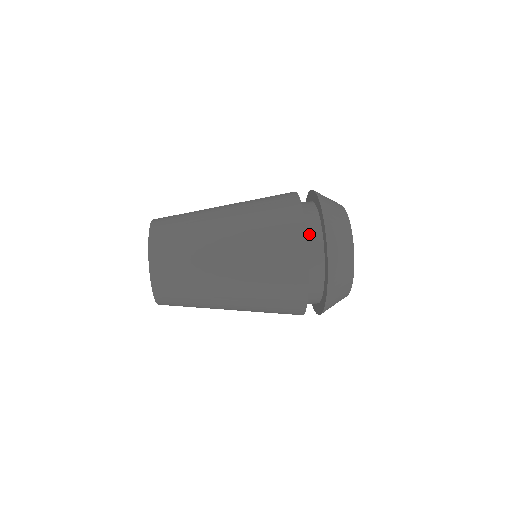
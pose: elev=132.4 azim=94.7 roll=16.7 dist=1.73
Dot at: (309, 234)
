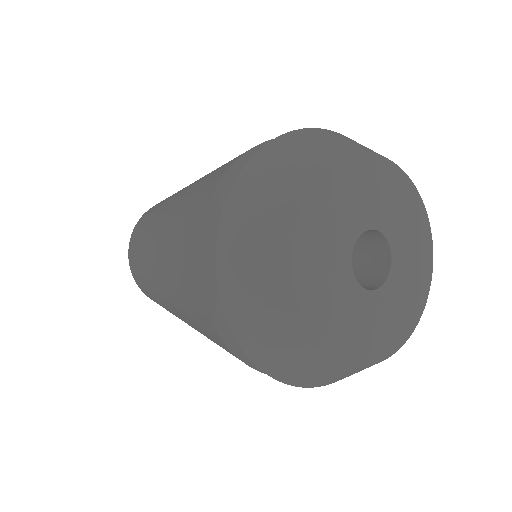
Dot at: occluded
